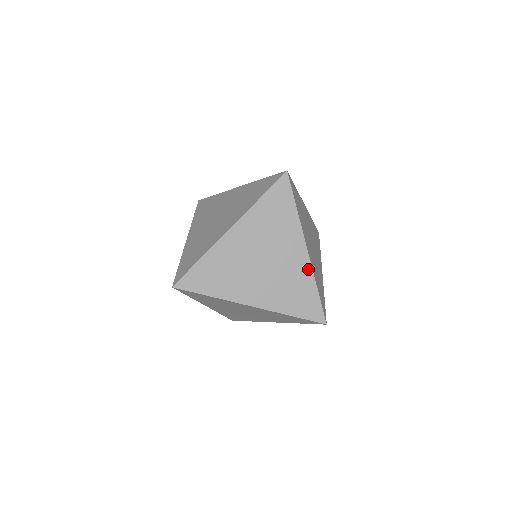
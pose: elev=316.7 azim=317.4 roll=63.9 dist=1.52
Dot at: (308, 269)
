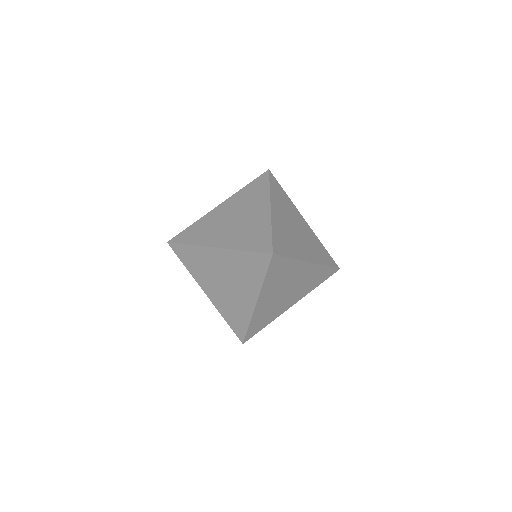
Dot at: (316, 267)
